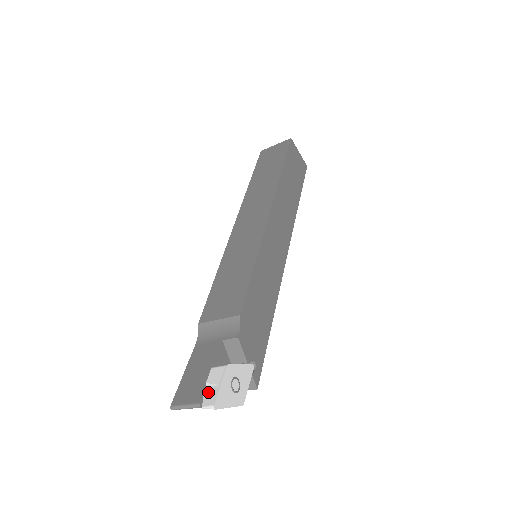
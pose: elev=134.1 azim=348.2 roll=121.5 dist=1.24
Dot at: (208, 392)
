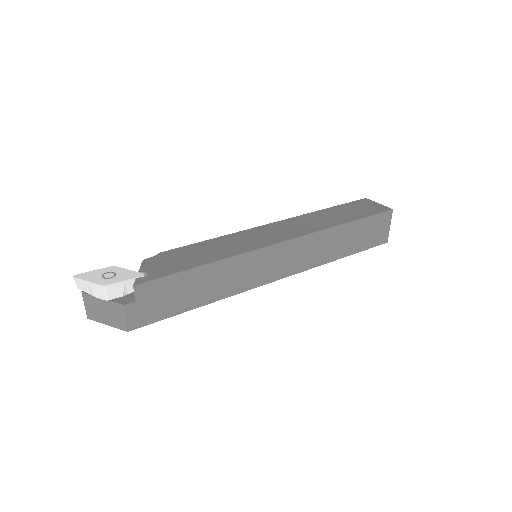
Dot at: occluded
